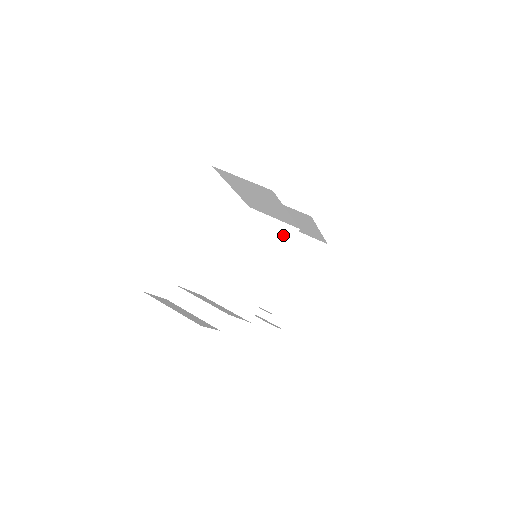
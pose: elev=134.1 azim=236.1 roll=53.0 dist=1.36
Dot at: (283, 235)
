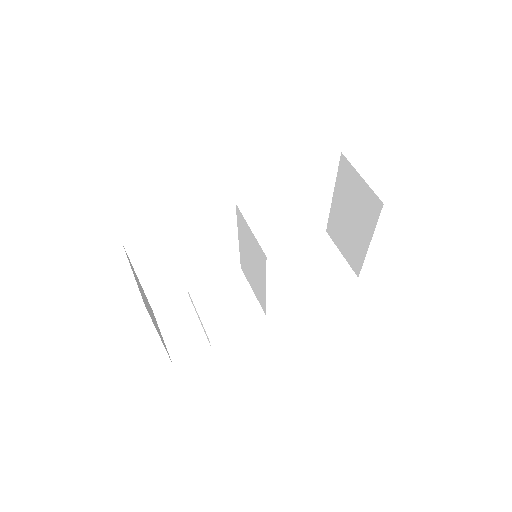
Dot at: (259, 253)
